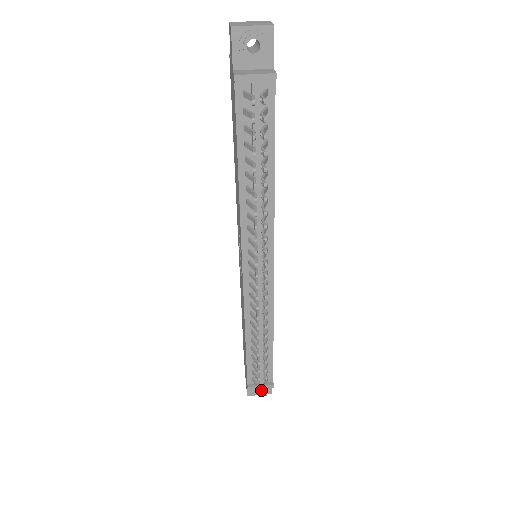
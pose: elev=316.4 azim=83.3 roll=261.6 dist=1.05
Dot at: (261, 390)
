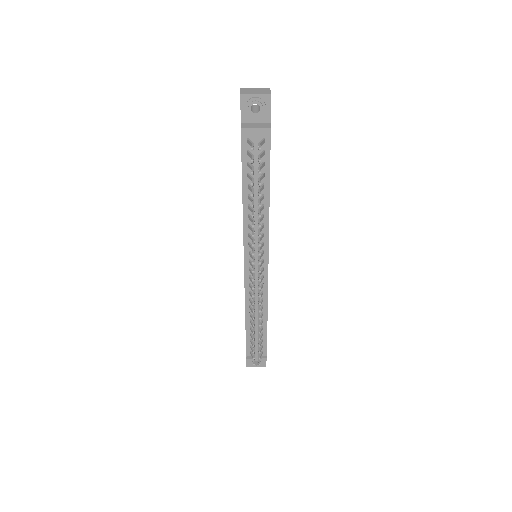
Dot at: occluded
